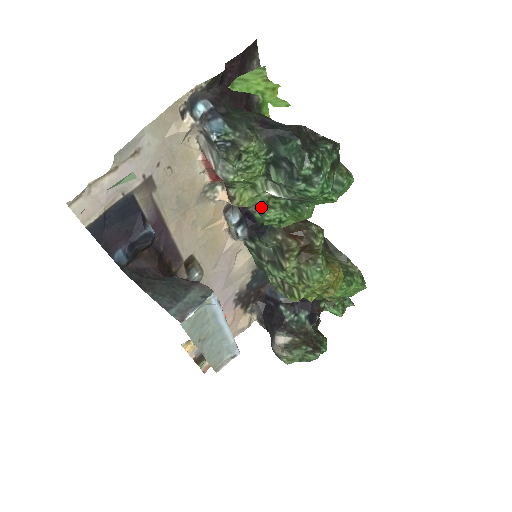
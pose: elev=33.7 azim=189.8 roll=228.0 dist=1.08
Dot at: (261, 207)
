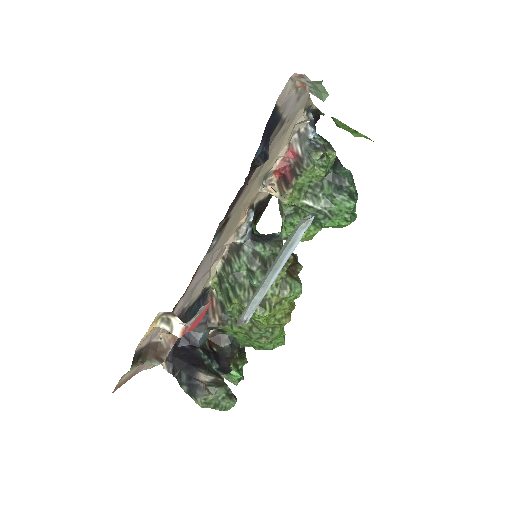
Dot at: (291, 211)
